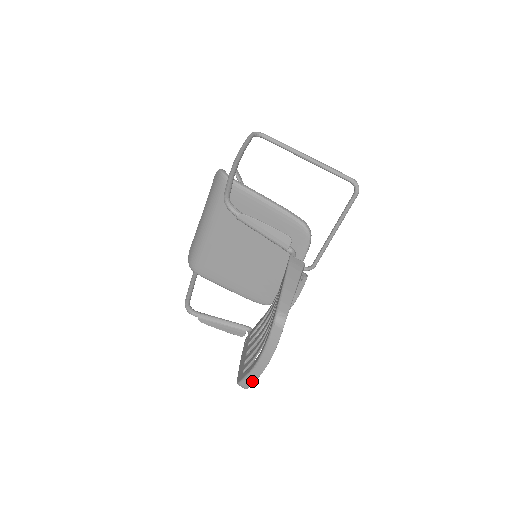
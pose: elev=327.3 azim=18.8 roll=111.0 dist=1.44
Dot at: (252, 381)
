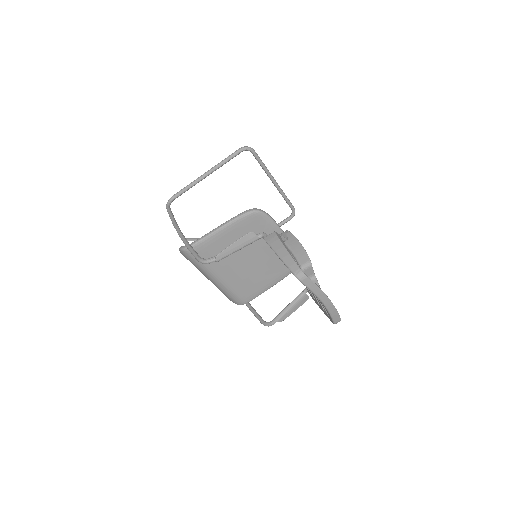
Dot at: (337, 314)
